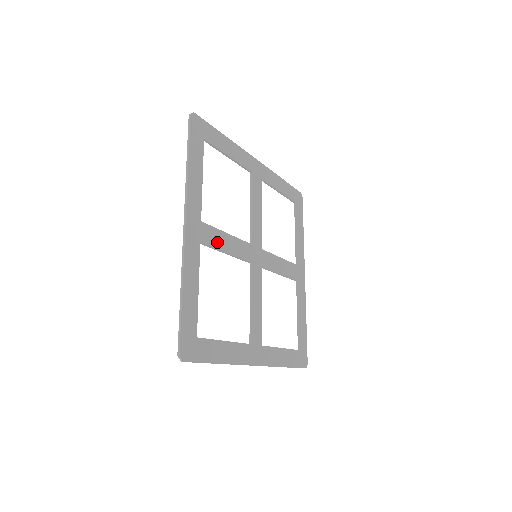
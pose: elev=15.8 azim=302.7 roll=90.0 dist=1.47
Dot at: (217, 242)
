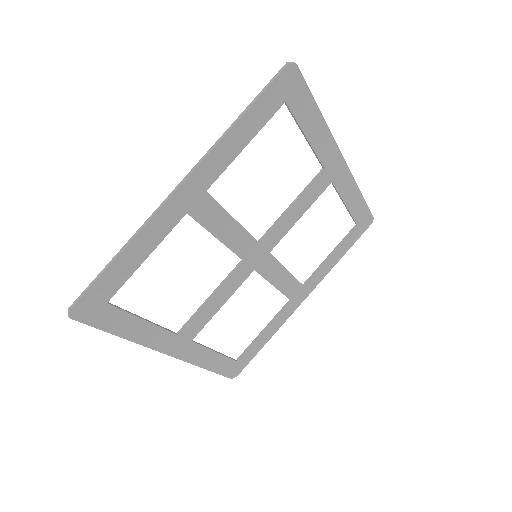
Dot at: (205, 318)
